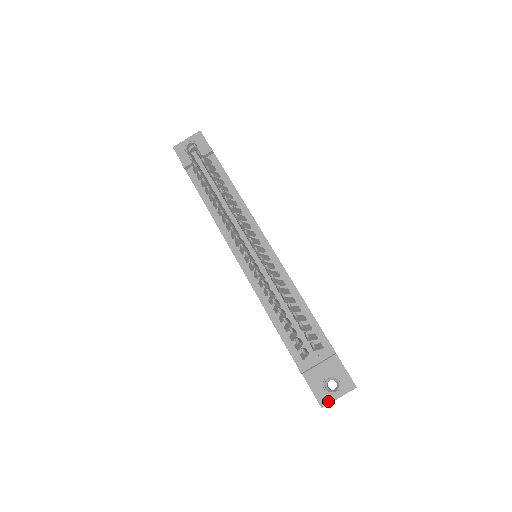
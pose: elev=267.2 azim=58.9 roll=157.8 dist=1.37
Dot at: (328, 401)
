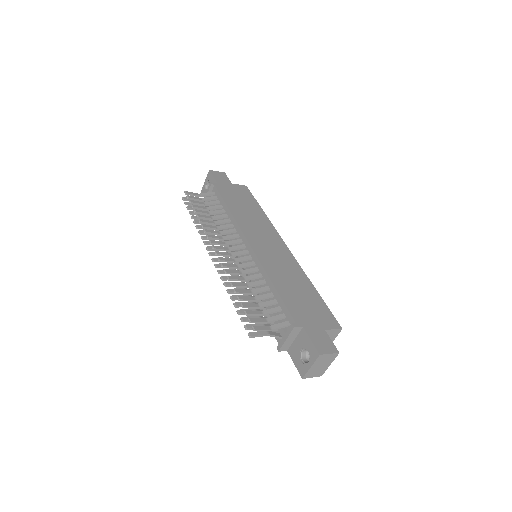
Dot at: (305, 372)
